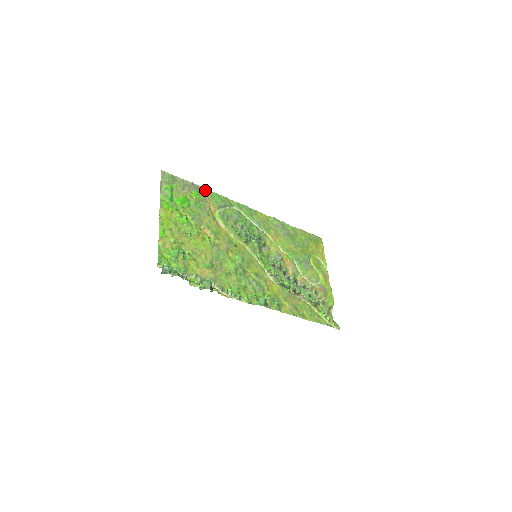
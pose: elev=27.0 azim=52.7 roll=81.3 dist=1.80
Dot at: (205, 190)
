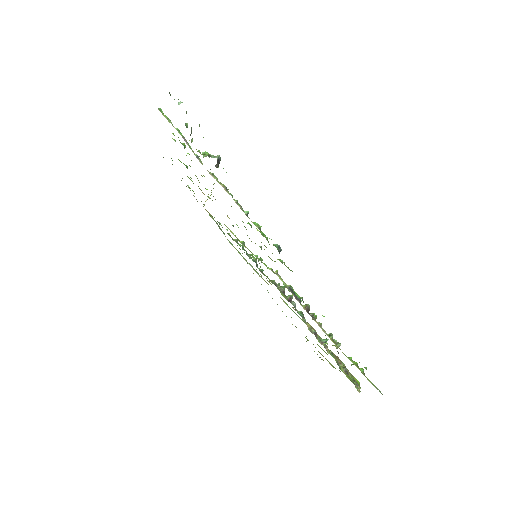
Dot at: occluded
